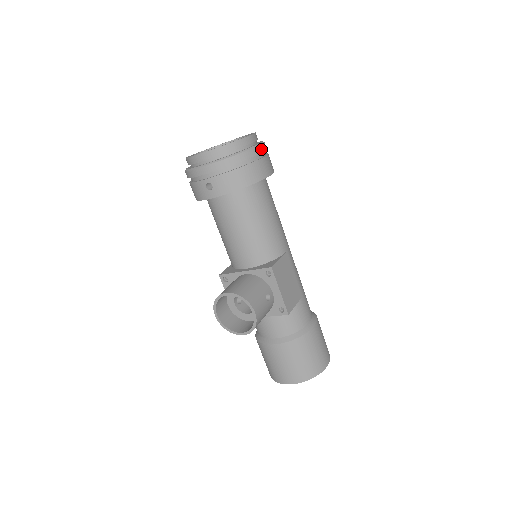
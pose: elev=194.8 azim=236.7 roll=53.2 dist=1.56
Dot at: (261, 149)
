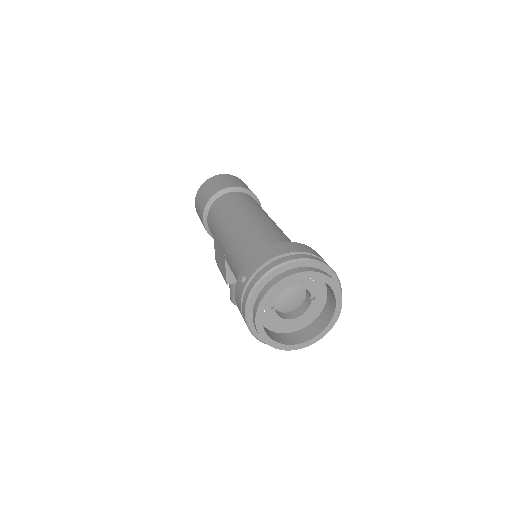
Dot at: occluded
